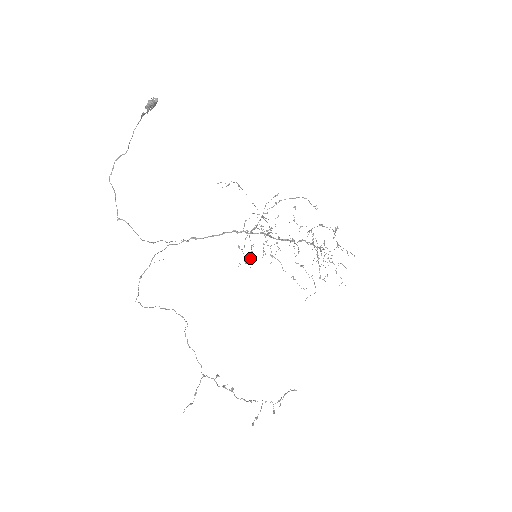
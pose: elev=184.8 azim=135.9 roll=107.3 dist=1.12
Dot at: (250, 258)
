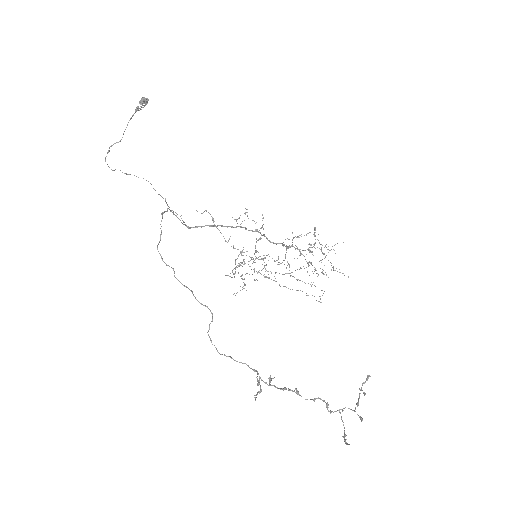
Dot at: (245, 284)
